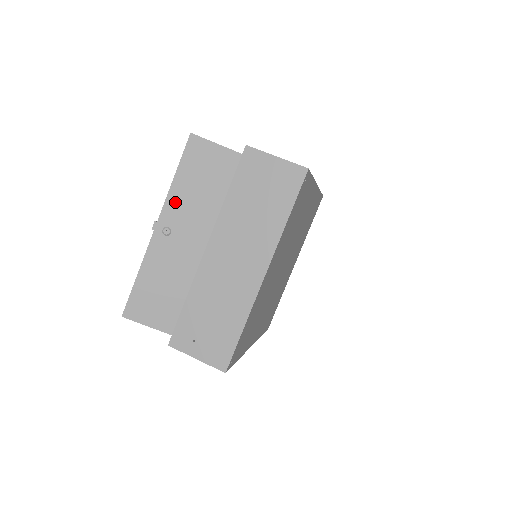
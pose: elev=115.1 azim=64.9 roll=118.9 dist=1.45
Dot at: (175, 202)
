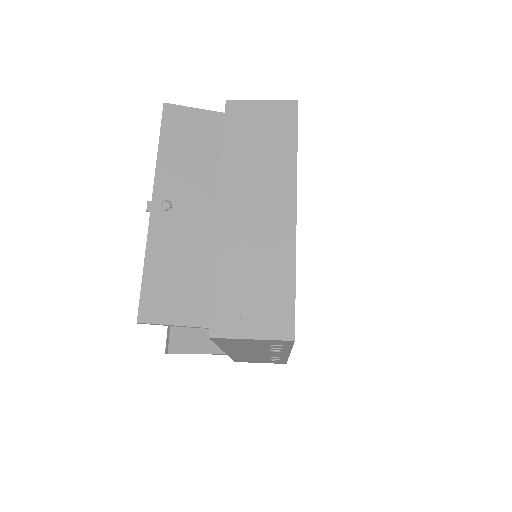
Dot at: (167, 173)
